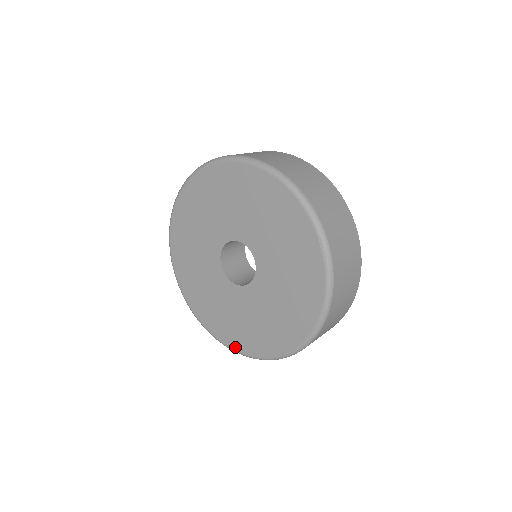
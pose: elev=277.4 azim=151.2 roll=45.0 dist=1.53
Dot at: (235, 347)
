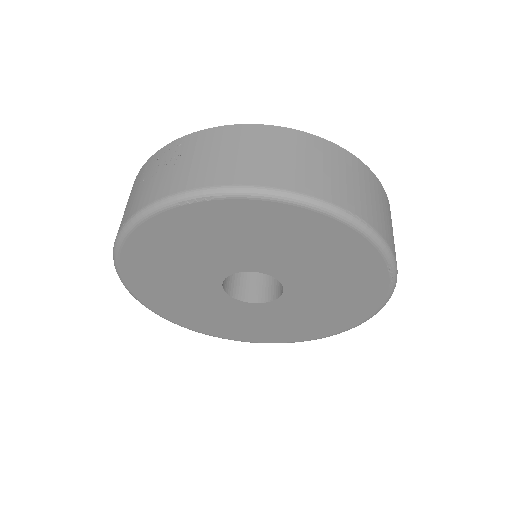
Dot at: (249, 341)
